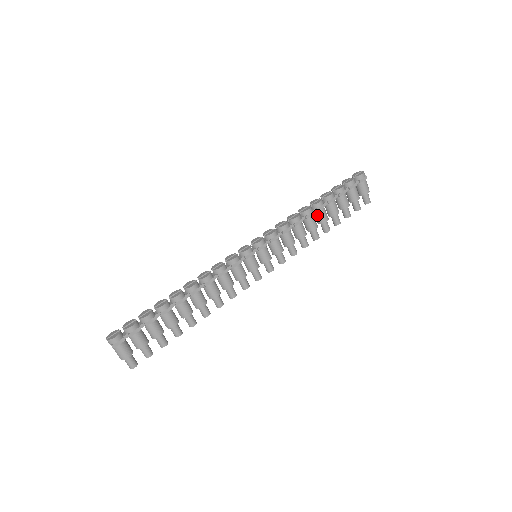
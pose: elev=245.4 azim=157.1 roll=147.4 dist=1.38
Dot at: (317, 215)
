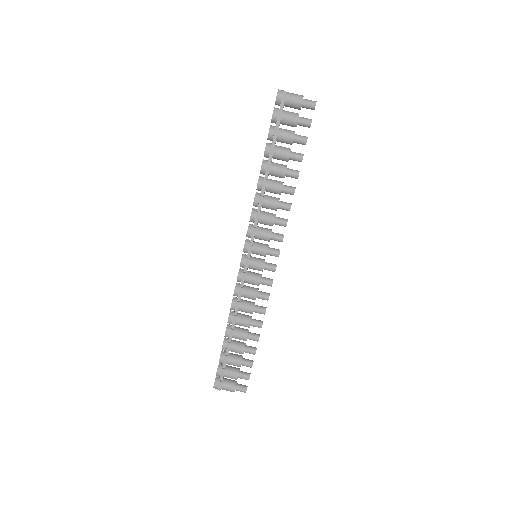
Dot at: occluded
